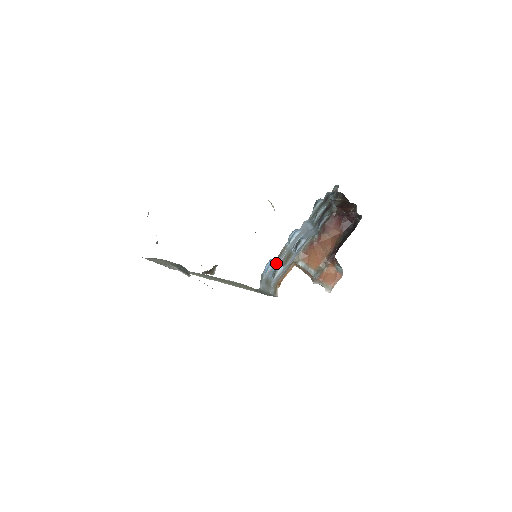
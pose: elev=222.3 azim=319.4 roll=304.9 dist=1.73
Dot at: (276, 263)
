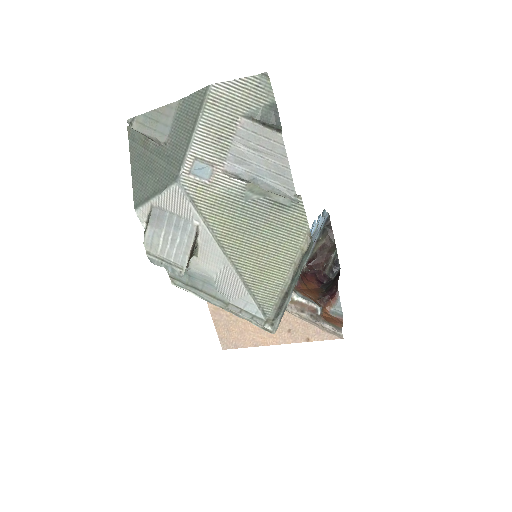
Dot at: occluded
